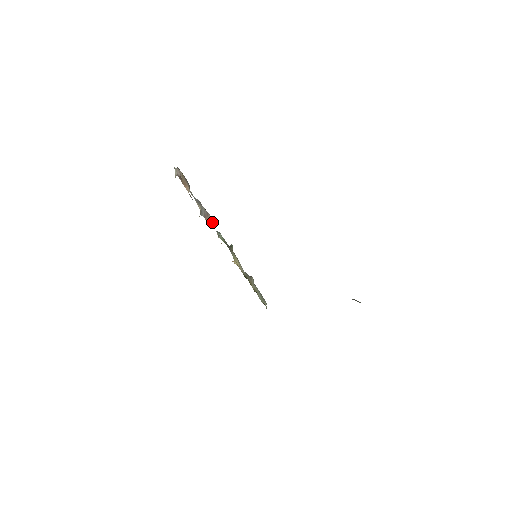
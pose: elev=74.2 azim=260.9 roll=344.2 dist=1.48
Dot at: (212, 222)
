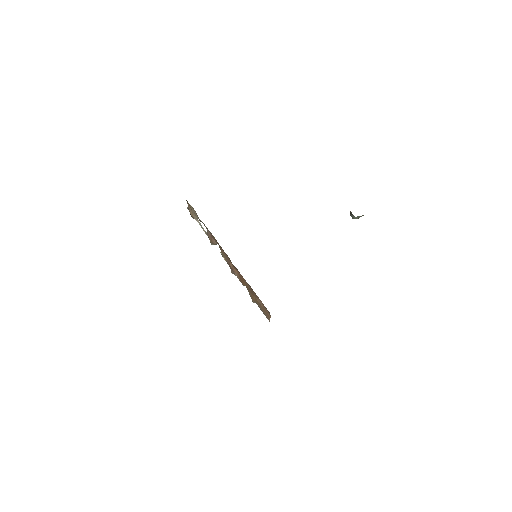
Dot at: occluded
